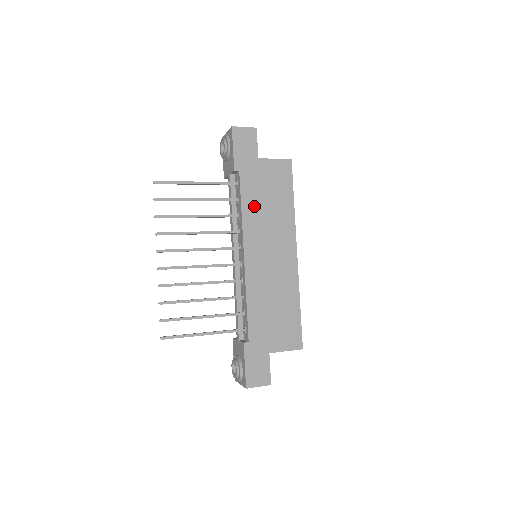
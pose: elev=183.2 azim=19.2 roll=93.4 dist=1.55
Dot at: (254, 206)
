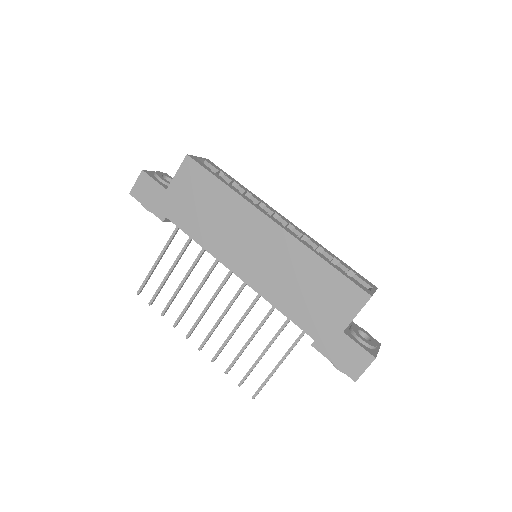
Dot at: (202, 228)
